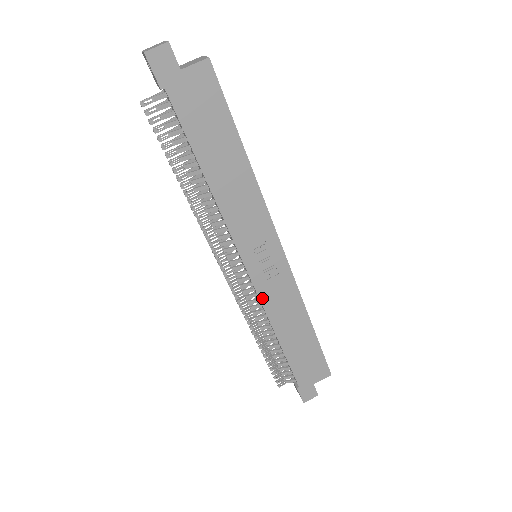
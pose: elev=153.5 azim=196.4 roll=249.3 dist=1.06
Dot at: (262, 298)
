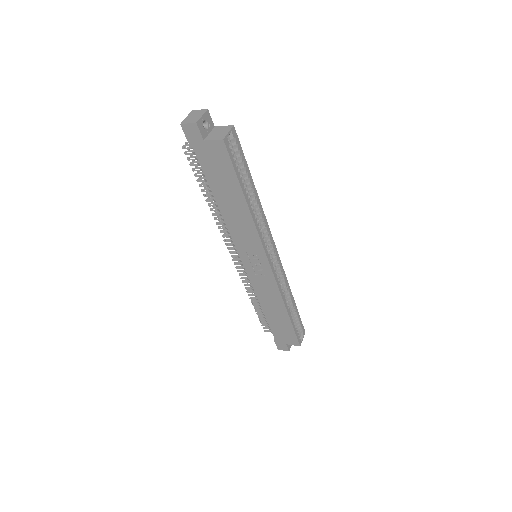
Dot at: (252, 282)
